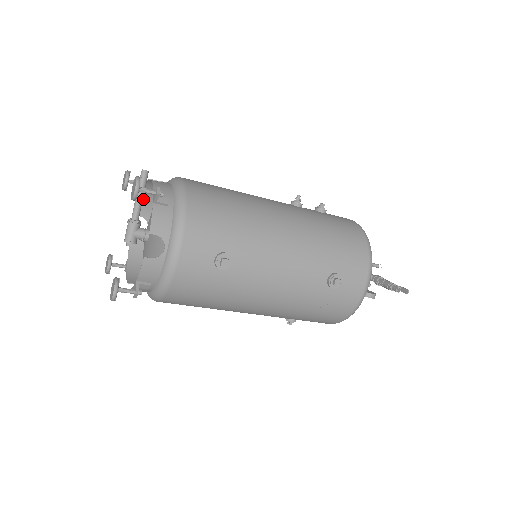
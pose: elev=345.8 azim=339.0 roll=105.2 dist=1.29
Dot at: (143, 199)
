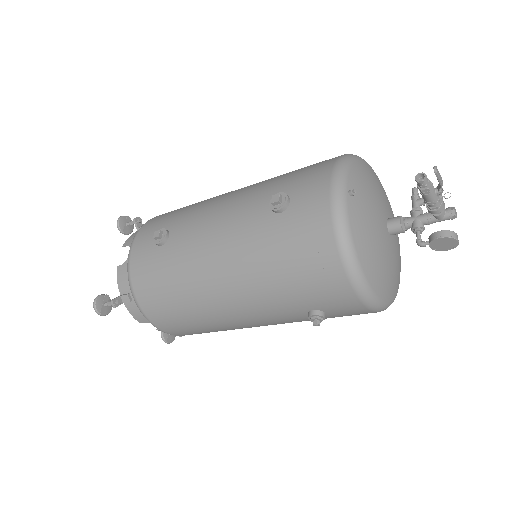
Dot at: occluded
